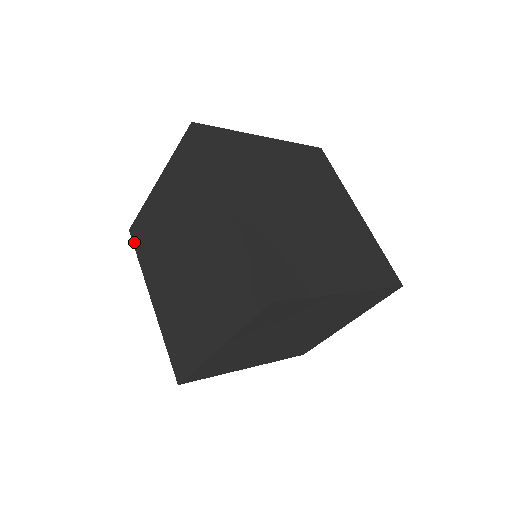
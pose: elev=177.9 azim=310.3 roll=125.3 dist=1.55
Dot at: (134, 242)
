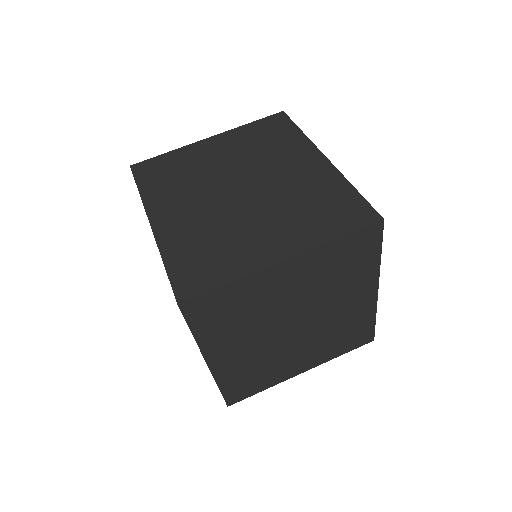
Dot at: (137, 175)
